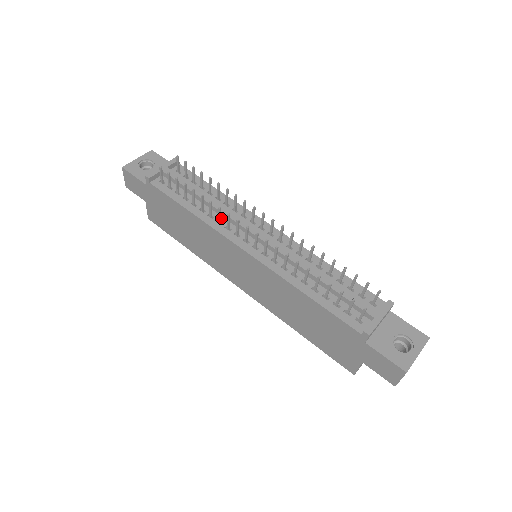
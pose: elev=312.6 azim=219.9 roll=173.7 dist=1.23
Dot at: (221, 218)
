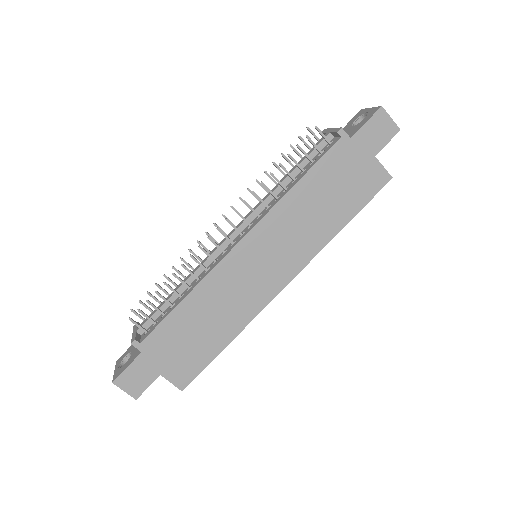
Dot at: (205, 271)
